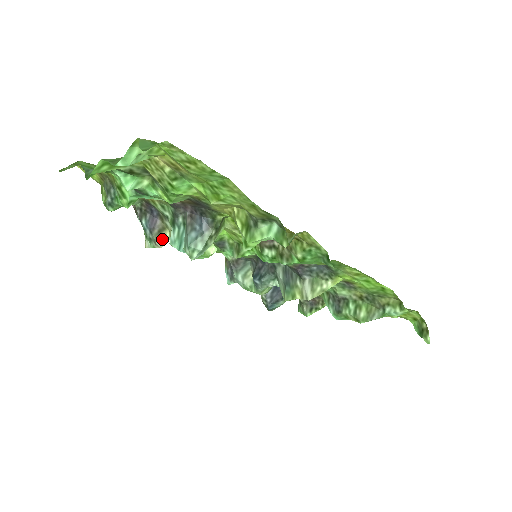
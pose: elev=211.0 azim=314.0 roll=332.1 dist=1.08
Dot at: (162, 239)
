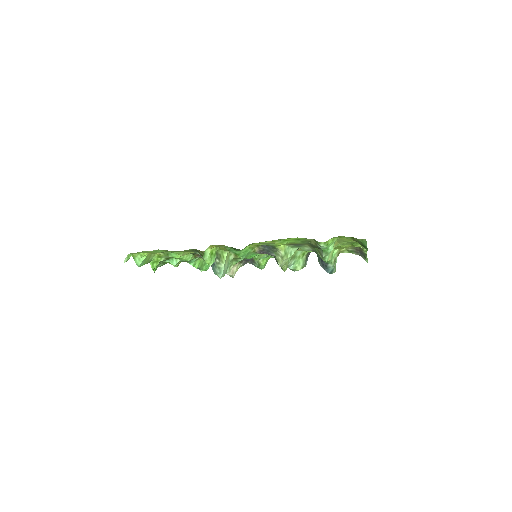
Dot at: occluded
